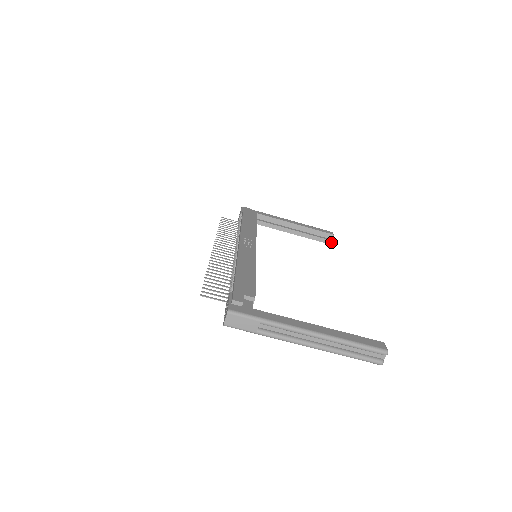
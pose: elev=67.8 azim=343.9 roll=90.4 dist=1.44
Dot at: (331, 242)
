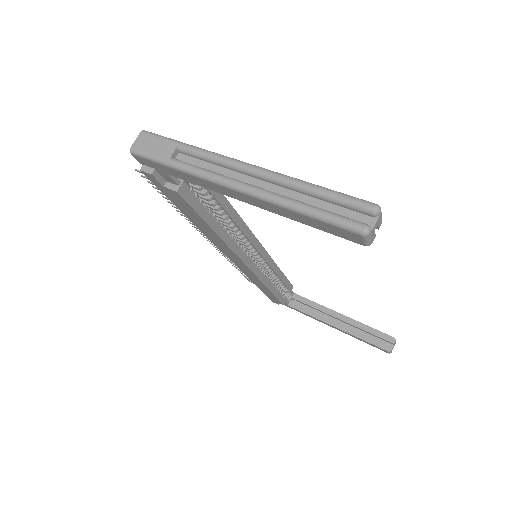
Dot at: (391, 349)
